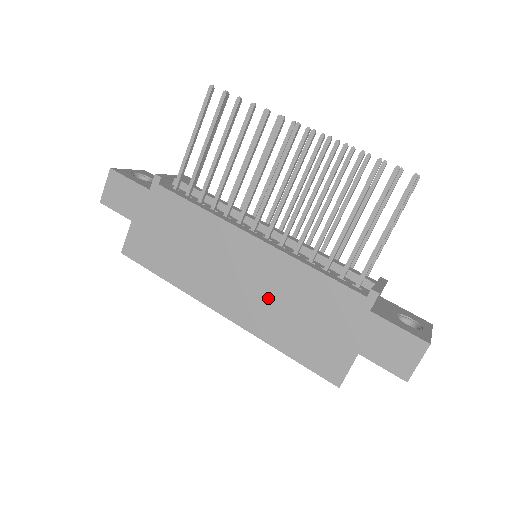
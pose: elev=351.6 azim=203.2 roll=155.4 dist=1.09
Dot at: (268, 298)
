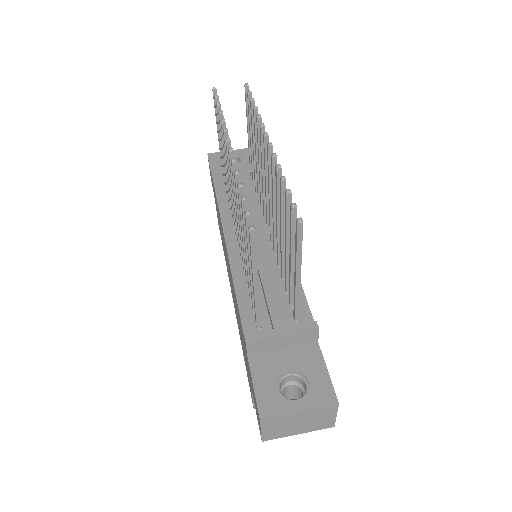
Dot at: occluded
